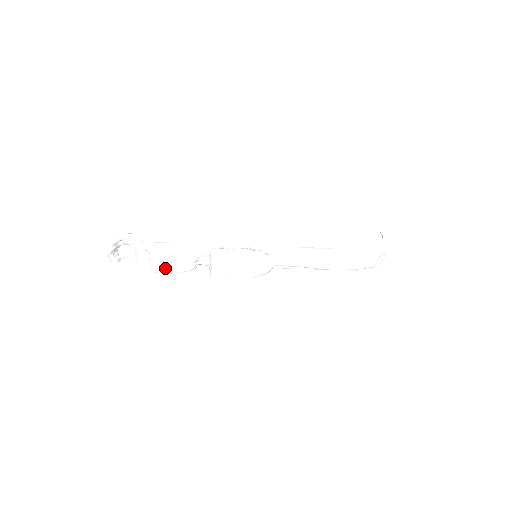
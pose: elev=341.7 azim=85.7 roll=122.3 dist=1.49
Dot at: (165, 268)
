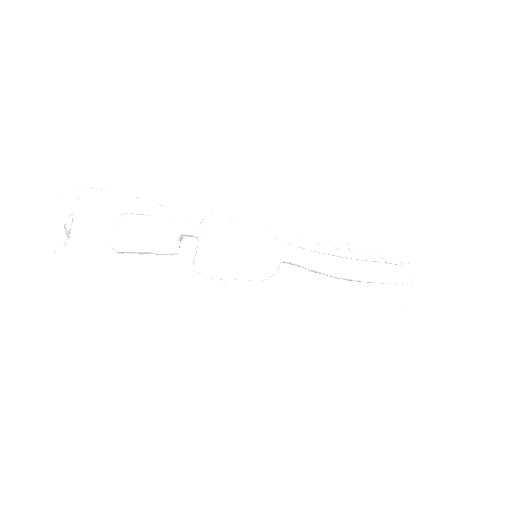
Dot at: (136, 235)
